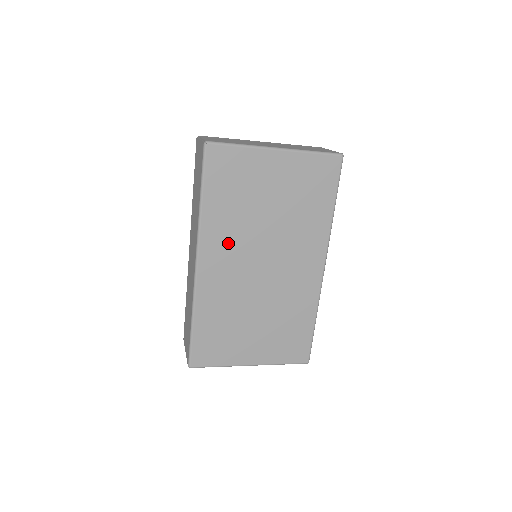
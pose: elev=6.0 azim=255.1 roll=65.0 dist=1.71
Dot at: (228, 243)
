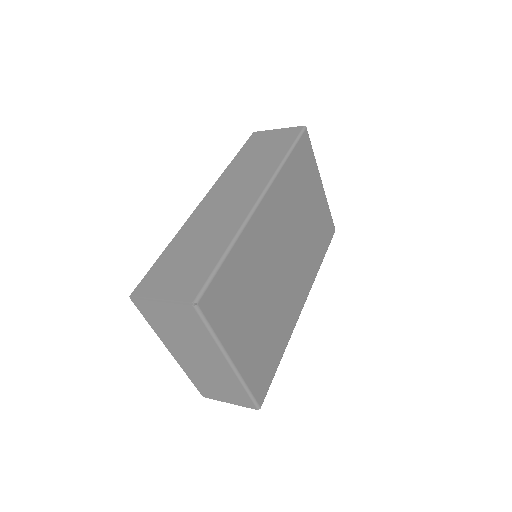
Dot at: (282, 208)
